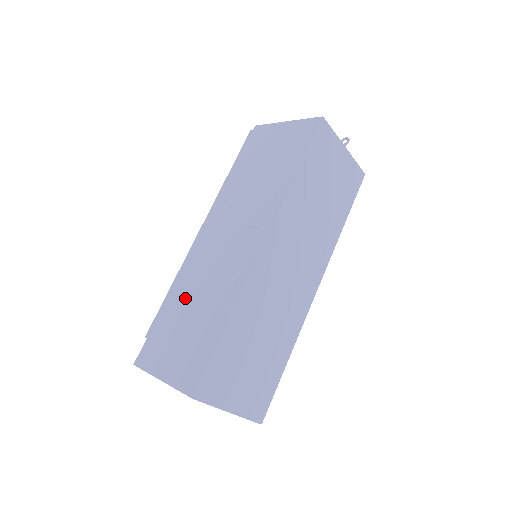
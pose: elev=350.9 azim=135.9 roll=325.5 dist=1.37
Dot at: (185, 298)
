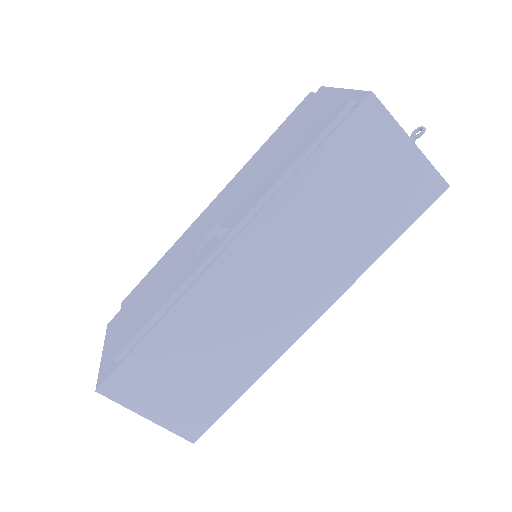
Dot at: (155, 279)
